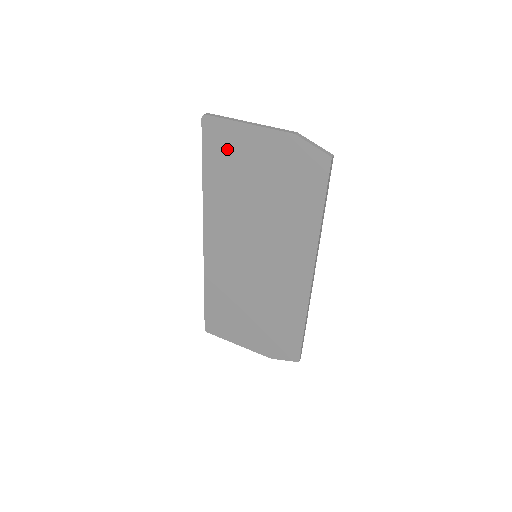
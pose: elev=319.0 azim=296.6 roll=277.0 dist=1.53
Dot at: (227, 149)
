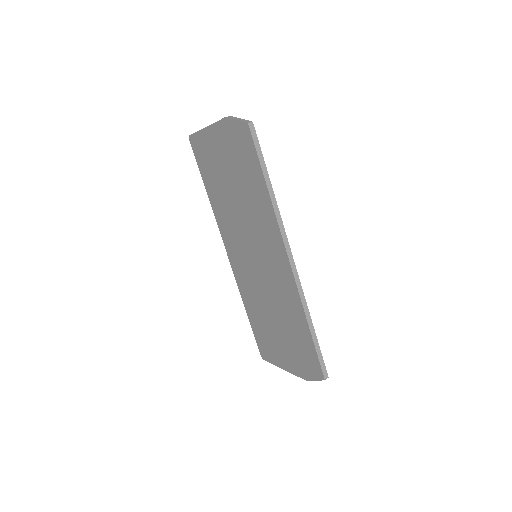
Dot at: (206, 157)
